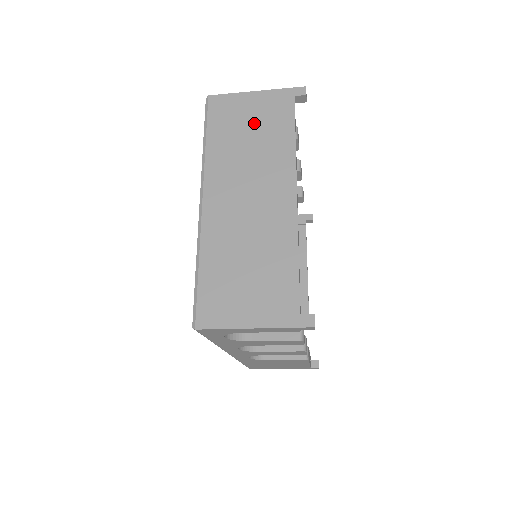
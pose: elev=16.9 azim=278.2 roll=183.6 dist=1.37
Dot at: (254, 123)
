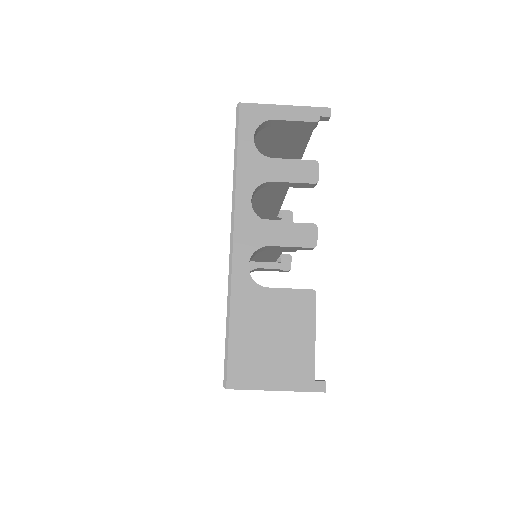
Dot at: occluded
